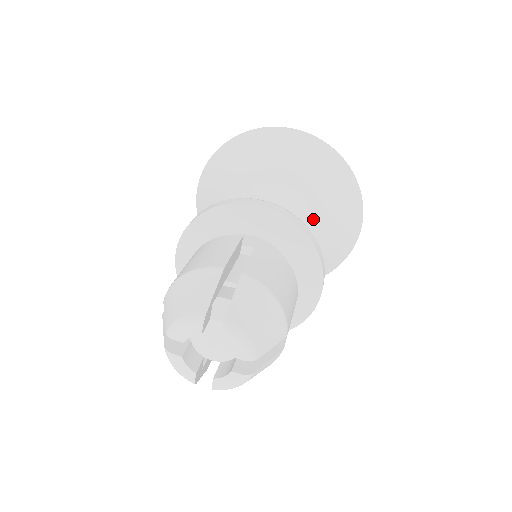
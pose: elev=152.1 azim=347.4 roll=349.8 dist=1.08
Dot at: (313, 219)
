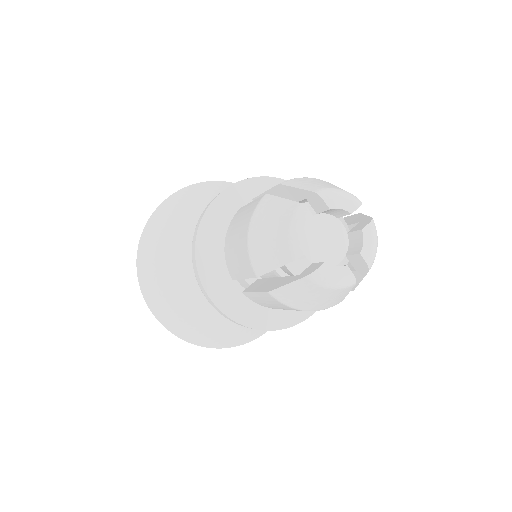
Dot at: occluded
